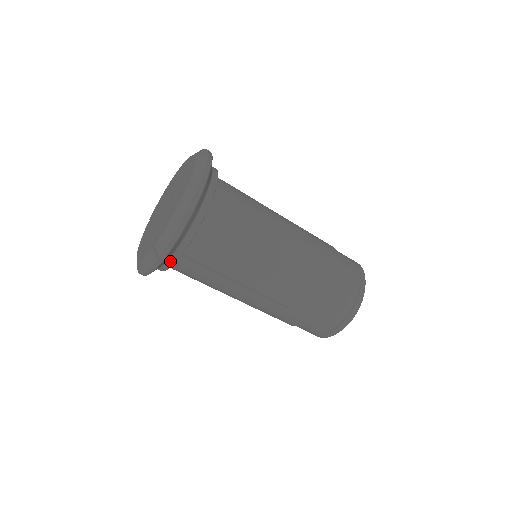
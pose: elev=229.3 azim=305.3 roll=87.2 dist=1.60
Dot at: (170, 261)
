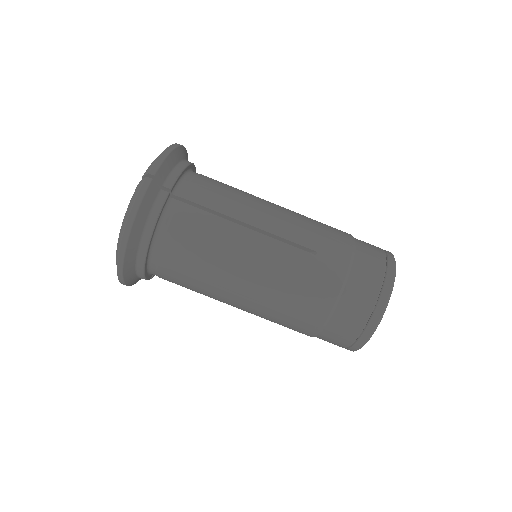
Dot at: (160, 197)
